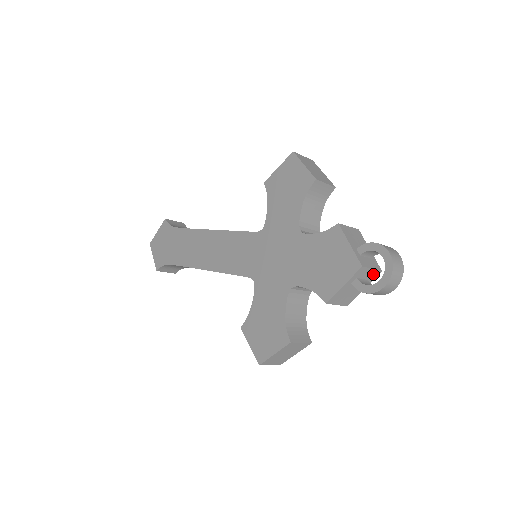
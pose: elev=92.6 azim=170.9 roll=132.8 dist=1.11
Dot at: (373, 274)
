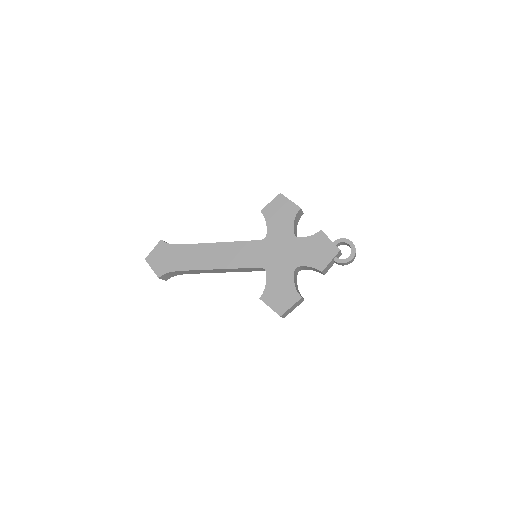
Dot at: (339, 255)
